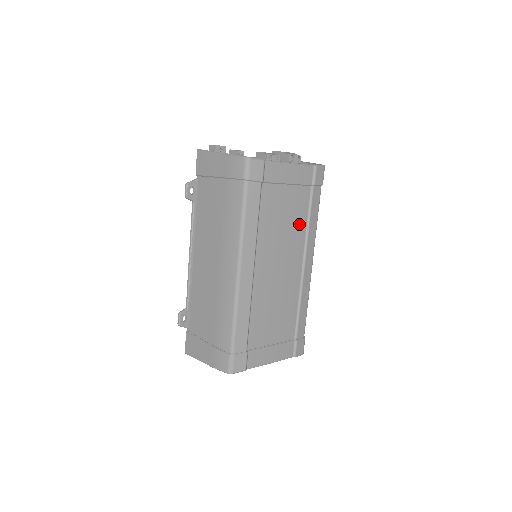
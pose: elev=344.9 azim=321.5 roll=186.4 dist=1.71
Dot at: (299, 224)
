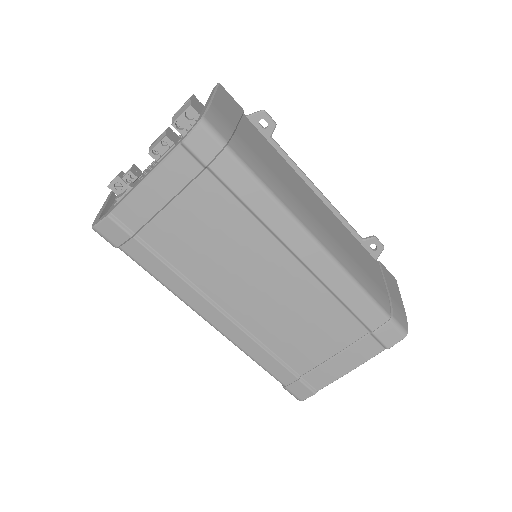
Dot at: (238, 224)
